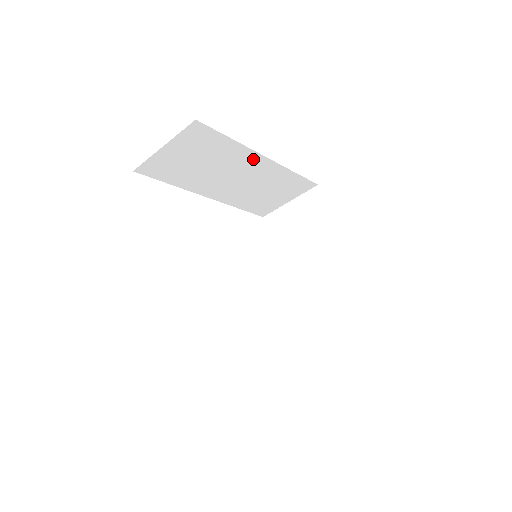
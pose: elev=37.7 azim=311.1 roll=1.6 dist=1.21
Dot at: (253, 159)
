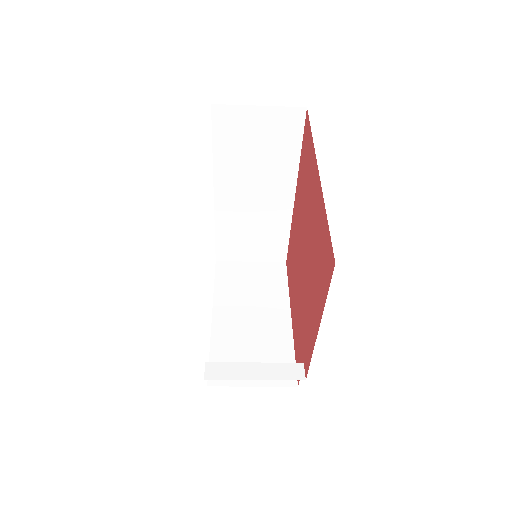
Dot at: (286, 187)
